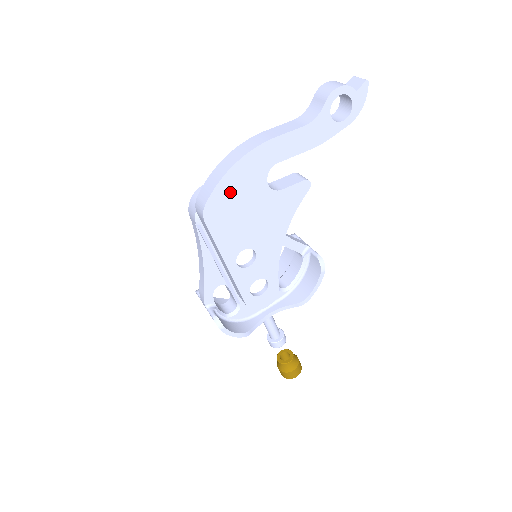
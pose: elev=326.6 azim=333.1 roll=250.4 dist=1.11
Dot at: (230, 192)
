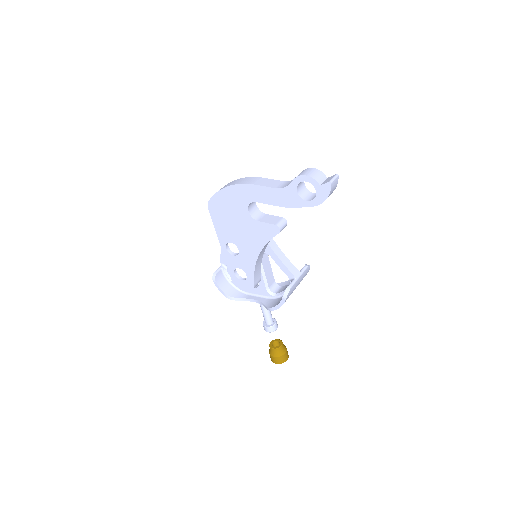
Dot at: (224, 201)
